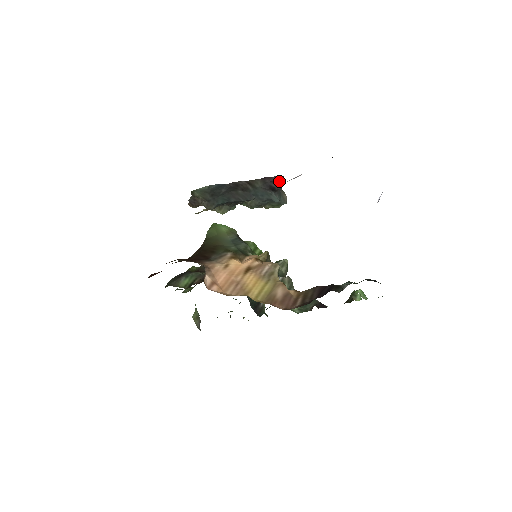
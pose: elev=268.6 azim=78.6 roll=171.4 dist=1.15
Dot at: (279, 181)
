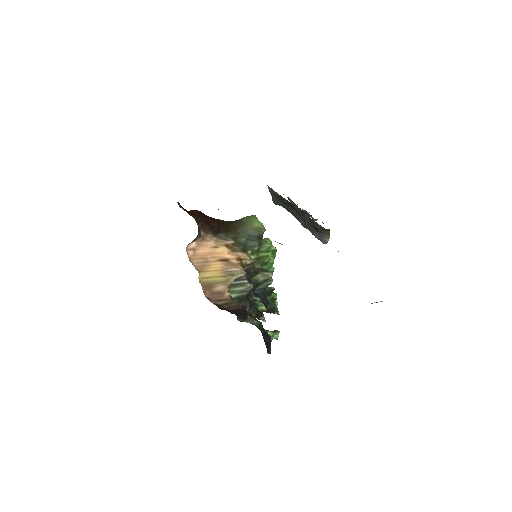
Dot at: occluded
